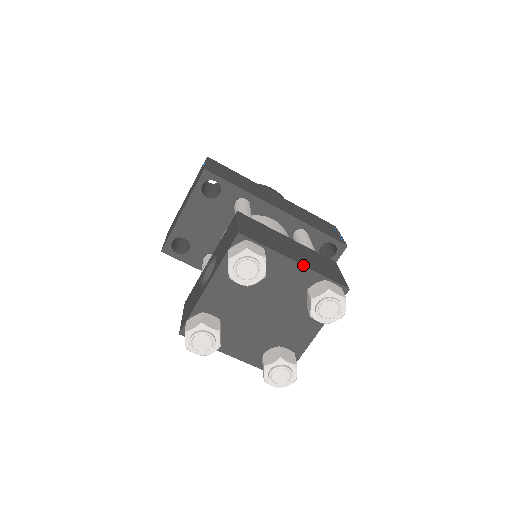
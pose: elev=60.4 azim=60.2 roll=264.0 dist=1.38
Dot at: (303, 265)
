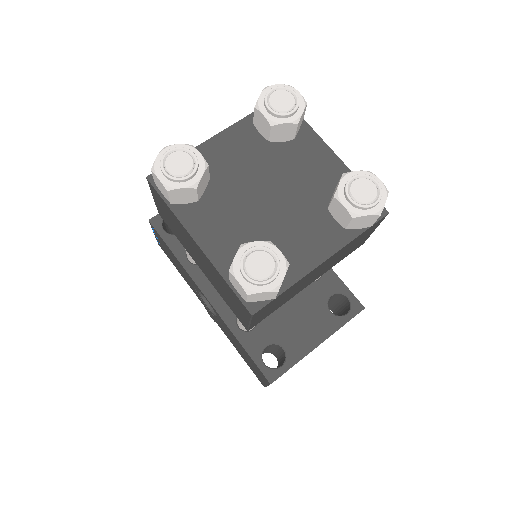
Dot at: (340, 159)
